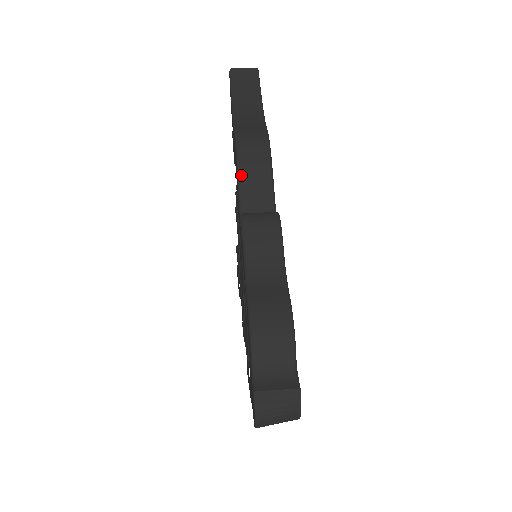
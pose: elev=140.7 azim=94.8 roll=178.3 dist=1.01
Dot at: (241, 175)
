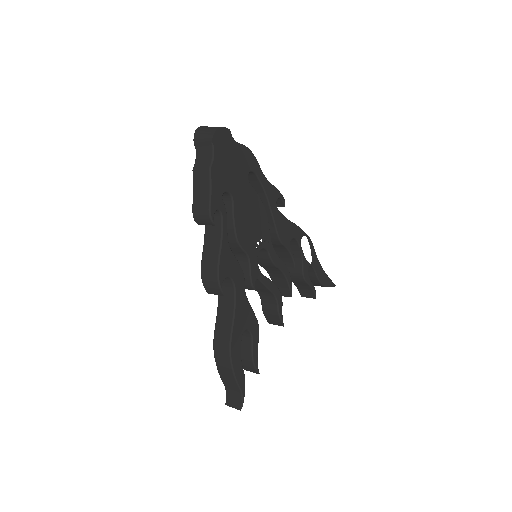
Dot at: occluded
